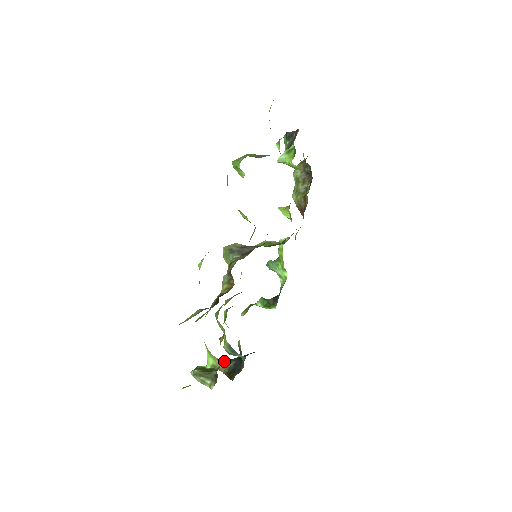
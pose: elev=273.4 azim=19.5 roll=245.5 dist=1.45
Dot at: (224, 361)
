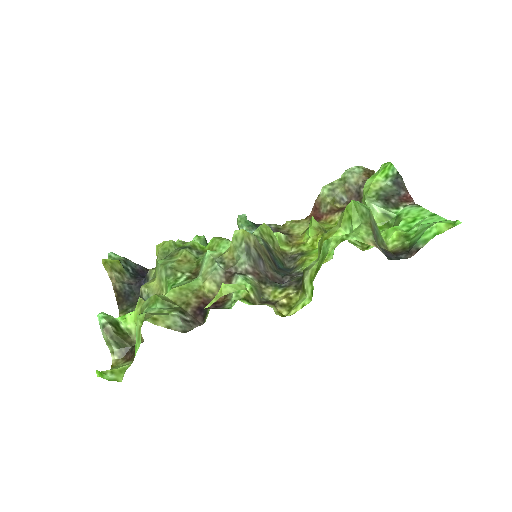
Dot at: (120, 268)
